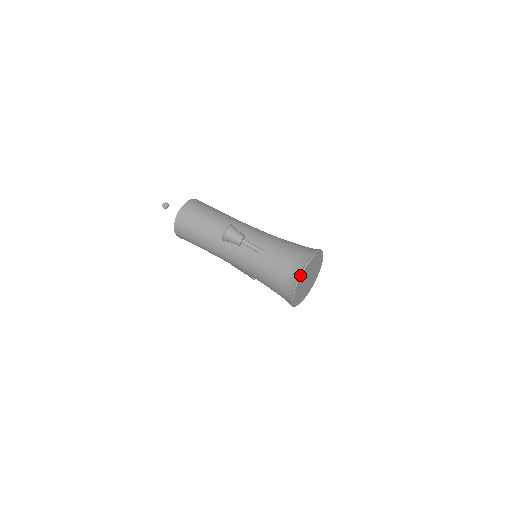
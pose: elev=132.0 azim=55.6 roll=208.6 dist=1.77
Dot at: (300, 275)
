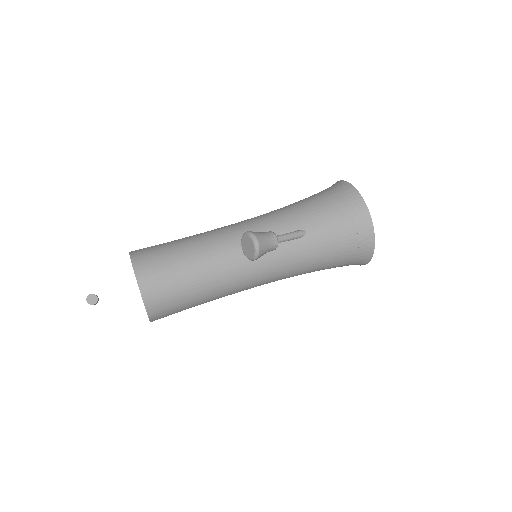
Dot at: (370, 219)
